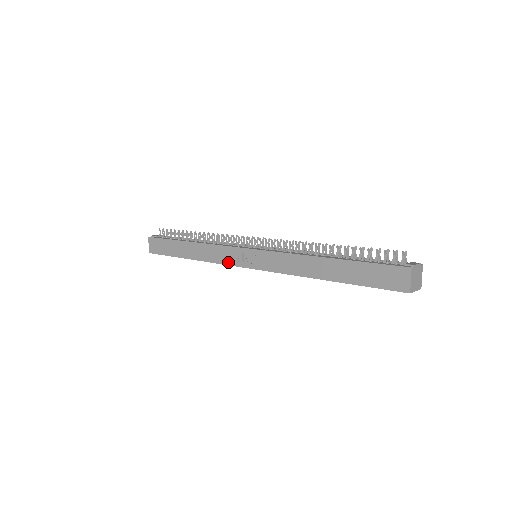
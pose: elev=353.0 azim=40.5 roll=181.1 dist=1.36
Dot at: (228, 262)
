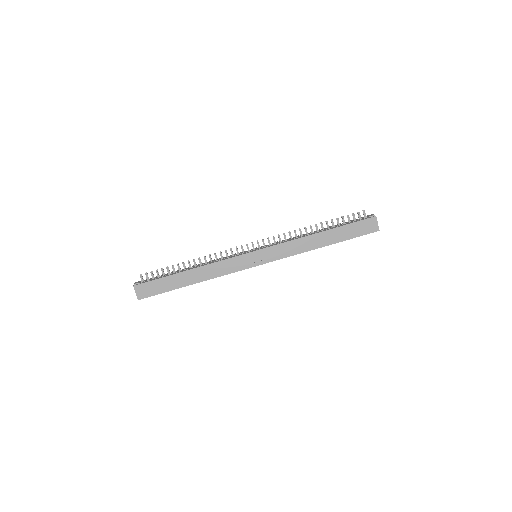
Dot at: (238, 269)
